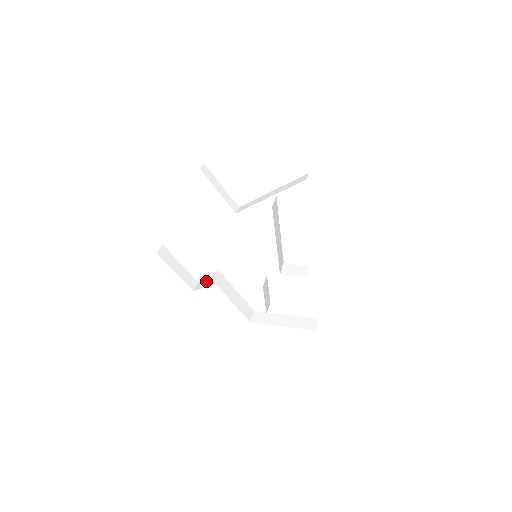
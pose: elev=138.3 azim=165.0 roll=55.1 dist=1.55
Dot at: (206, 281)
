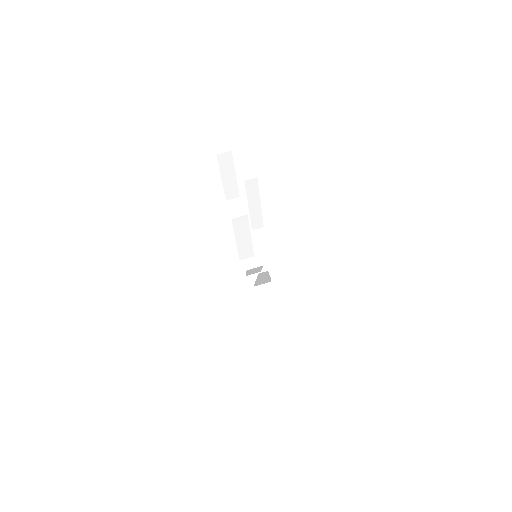
Dot at: (239, 207)
